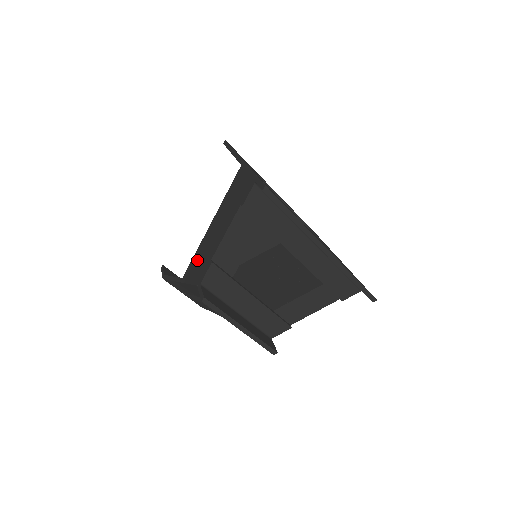
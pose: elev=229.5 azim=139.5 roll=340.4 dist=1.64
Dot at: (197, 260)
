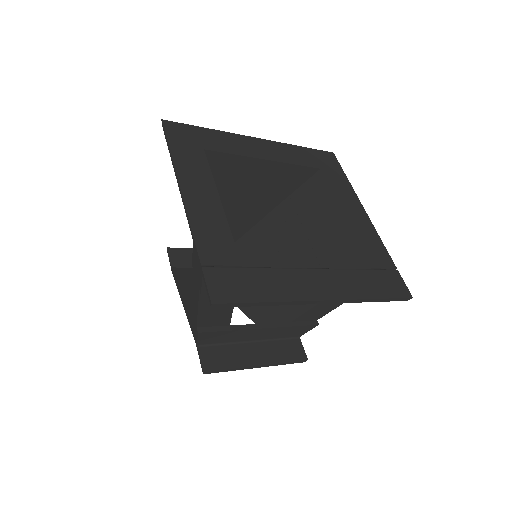
Dot at: (196, 255)
